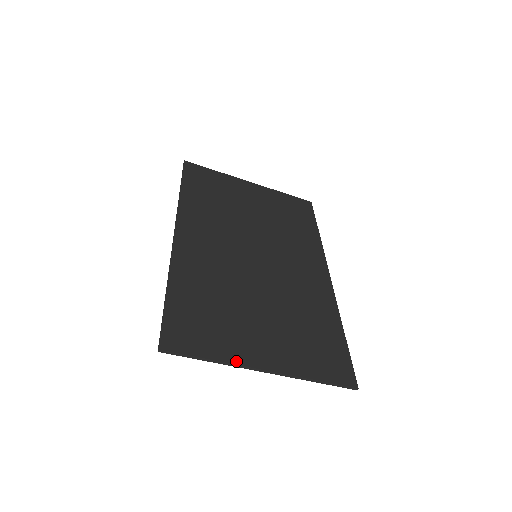
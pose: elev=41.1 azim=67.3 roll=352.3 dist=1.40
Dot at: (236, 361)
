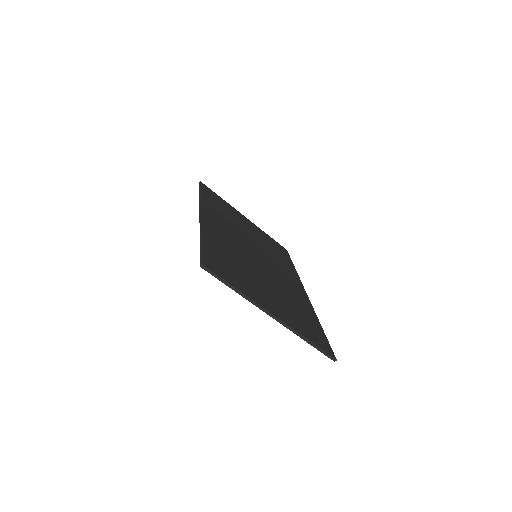
Dot at: (254, 300)
